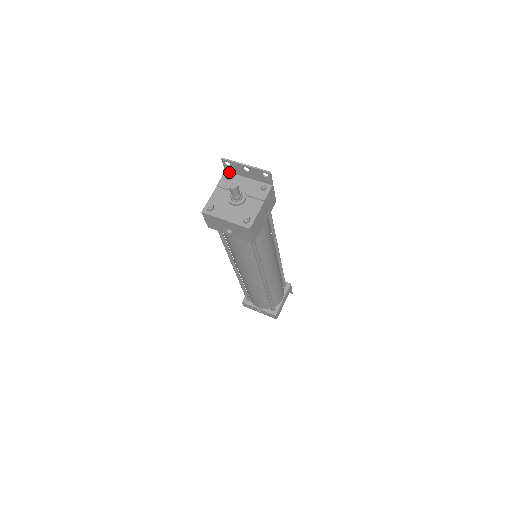
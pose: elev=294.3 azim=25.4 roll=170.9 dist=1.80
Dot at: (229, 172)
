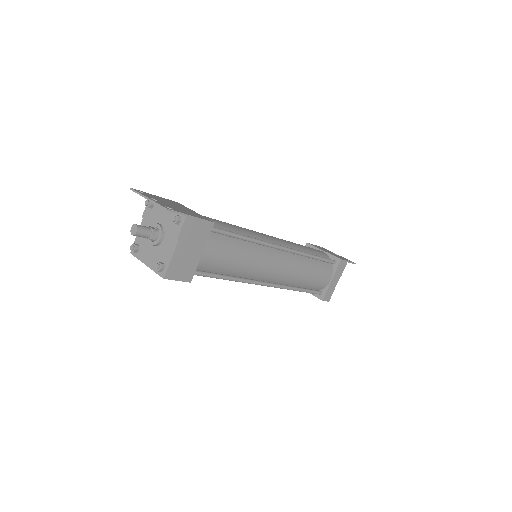
Dot at: occluded
